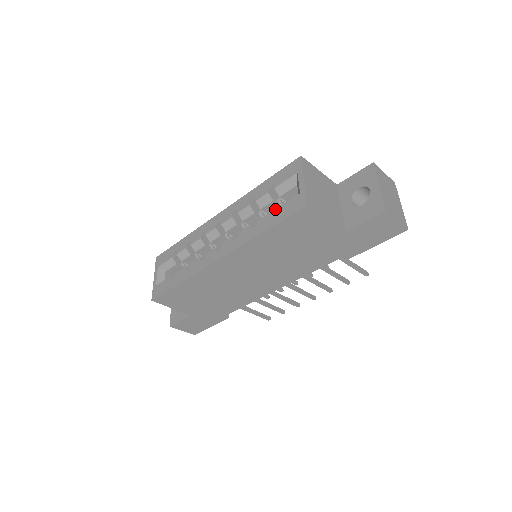
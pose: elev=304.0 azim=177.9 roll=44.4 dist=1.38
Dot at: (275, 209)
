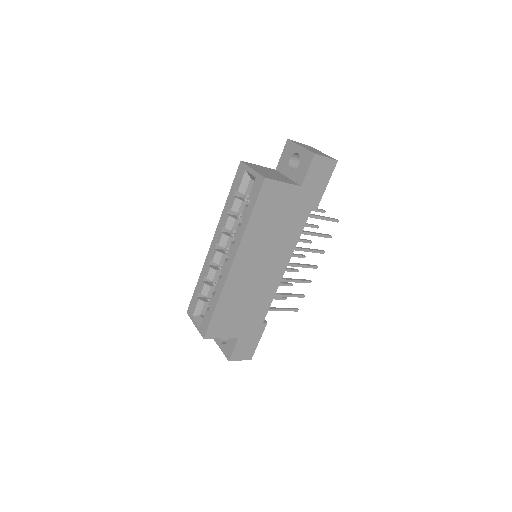
Dot at: occluded
